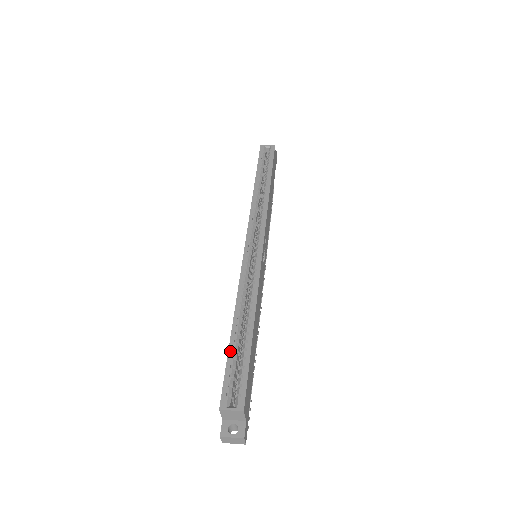
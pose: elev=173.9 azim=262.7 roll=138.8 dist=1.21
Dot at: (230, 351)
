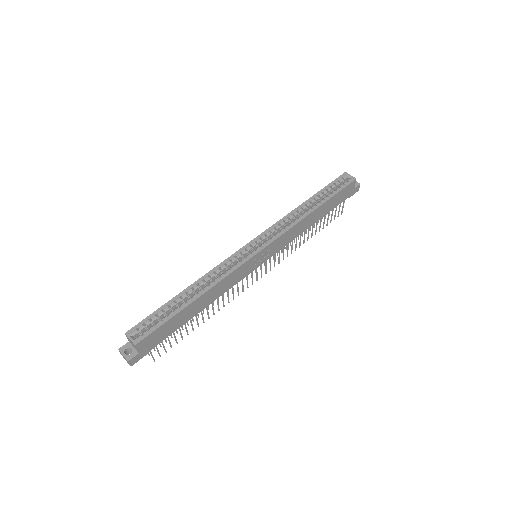
Dot at: (165, 305)
